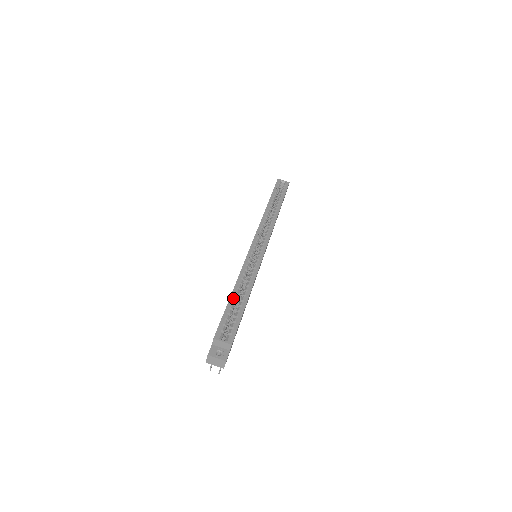
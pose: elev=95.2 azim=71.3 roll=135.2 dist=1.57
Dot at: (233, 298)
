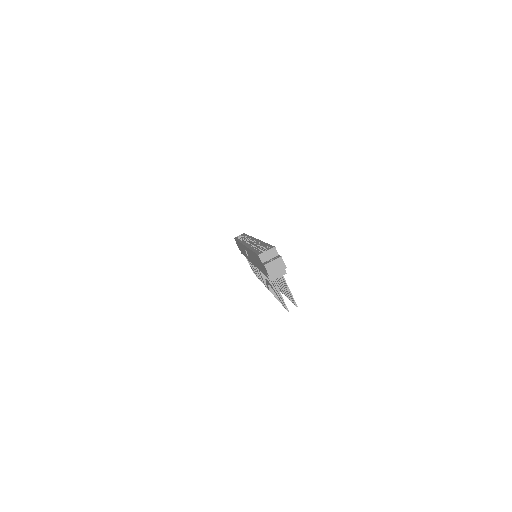
Dot at: occluded
